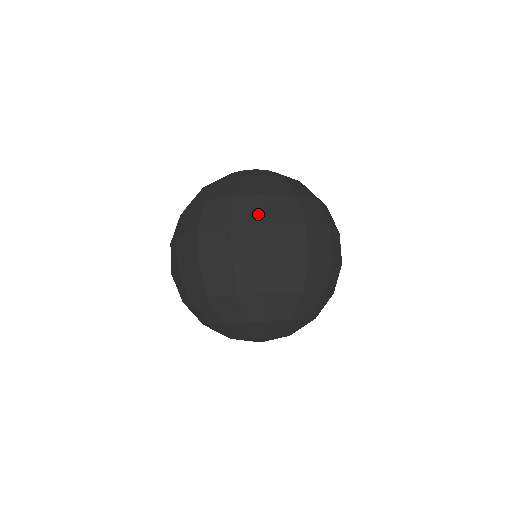
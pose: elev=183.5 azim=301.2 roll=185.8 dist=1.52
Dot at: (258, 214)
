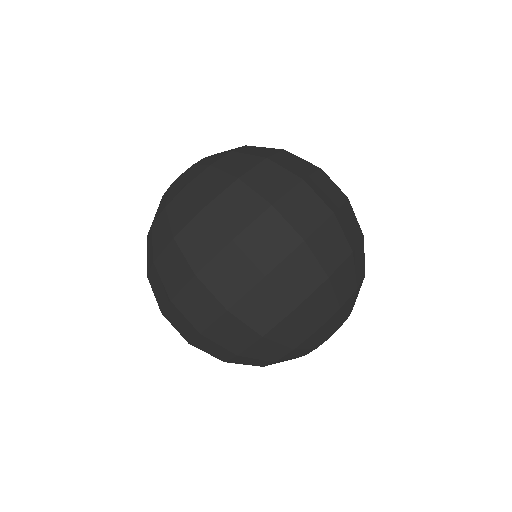
Dot at: (251, 206)
